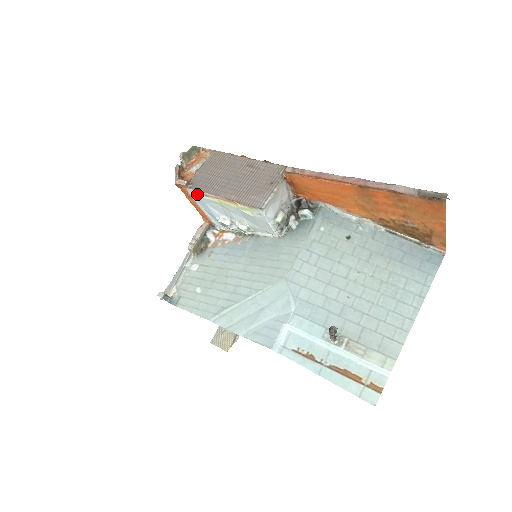
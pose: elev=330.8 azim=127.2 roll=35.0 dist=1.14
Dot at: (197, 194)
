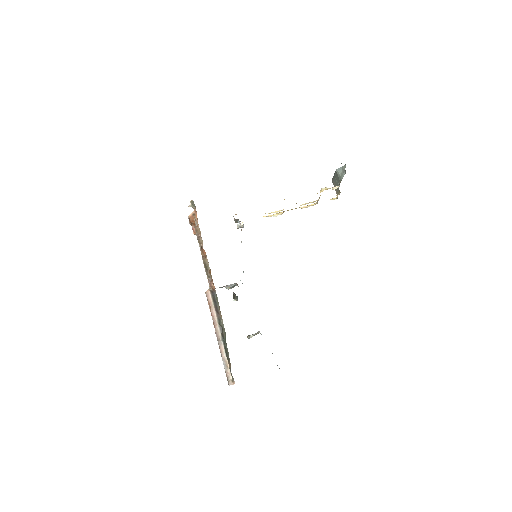
Dot at: occluded
